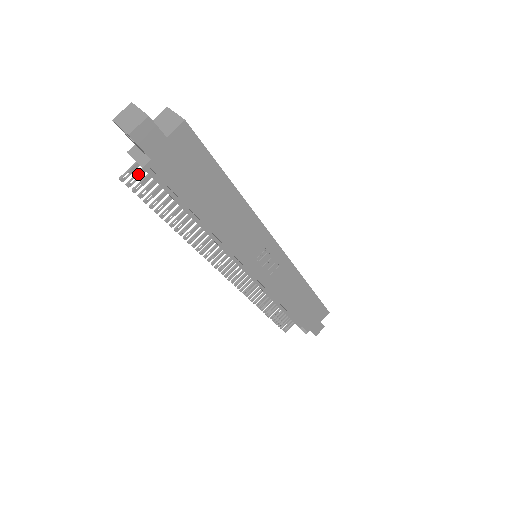
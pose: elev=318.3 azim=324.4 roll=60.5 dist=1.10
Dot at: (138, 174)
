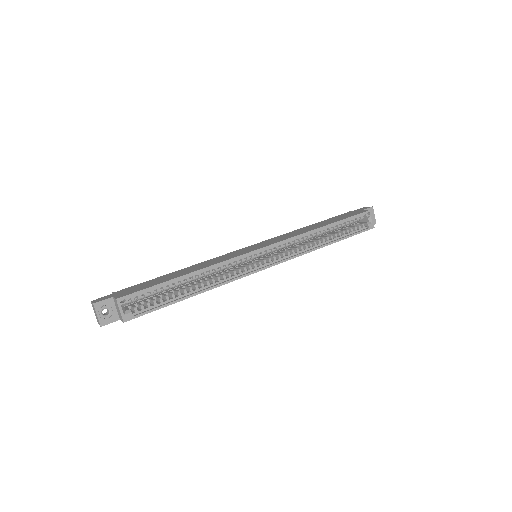
Dot at: occluded
